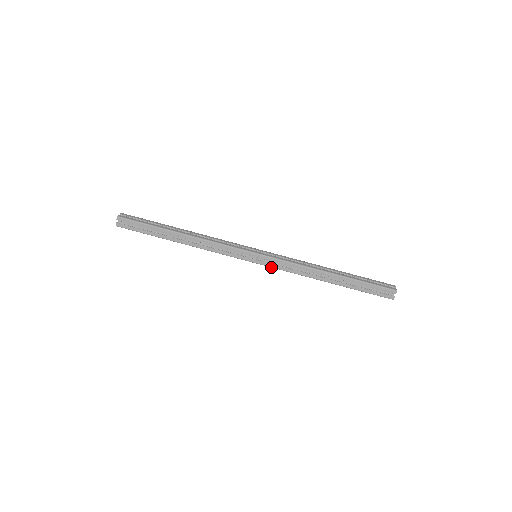
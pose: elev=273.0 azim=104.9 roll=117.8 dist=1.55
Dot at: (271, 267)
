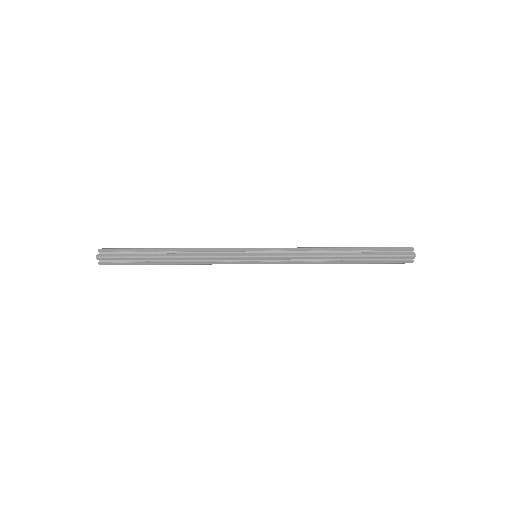
Dot at: occluded
